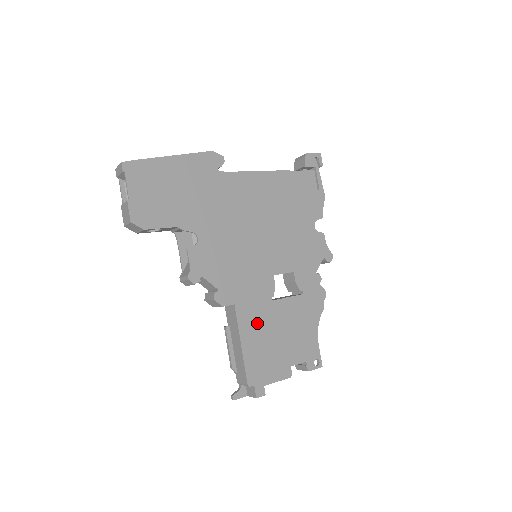
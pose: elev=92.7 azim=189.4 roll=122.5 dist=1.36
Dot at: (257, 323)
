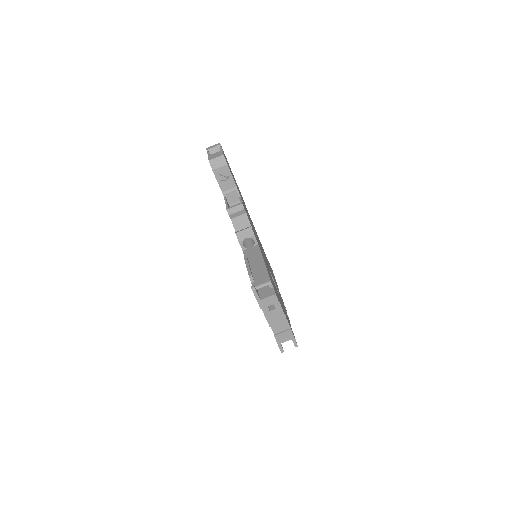
Dot at: occluded
